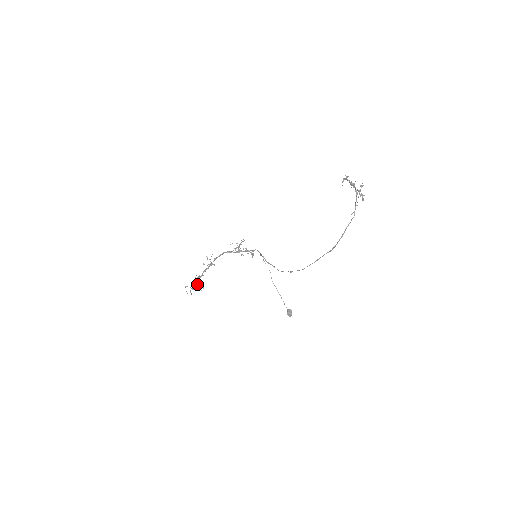
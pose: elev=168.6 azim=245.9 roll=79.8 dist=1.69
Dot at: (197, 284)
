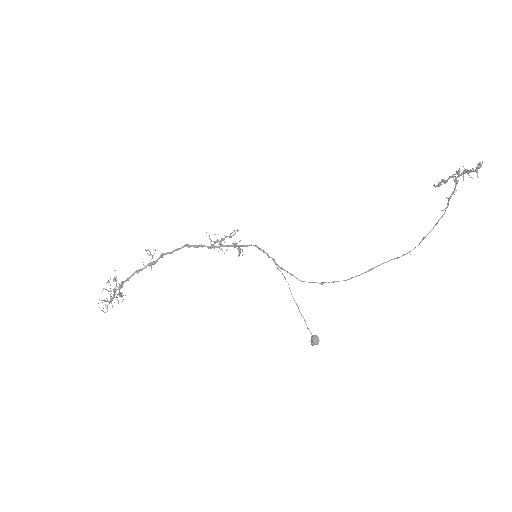
Dot at: (115, 292)
